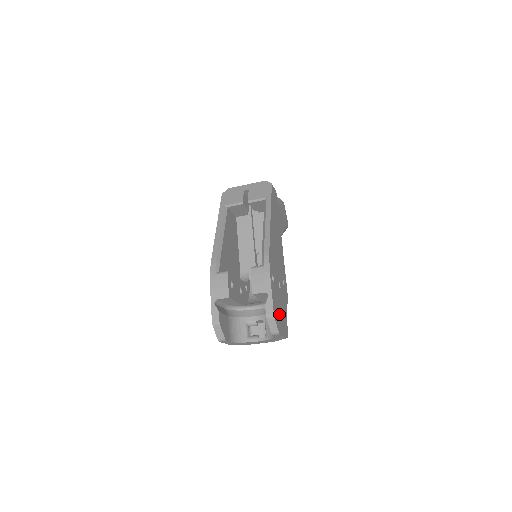
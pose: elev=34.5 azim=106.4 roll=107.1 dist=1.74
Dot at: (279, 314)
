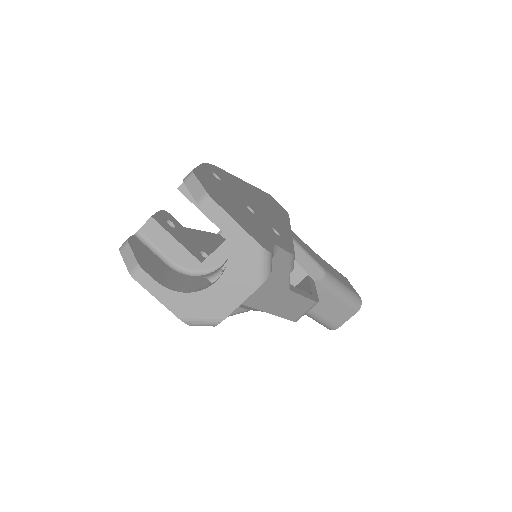
Dot at: (226, 202)
